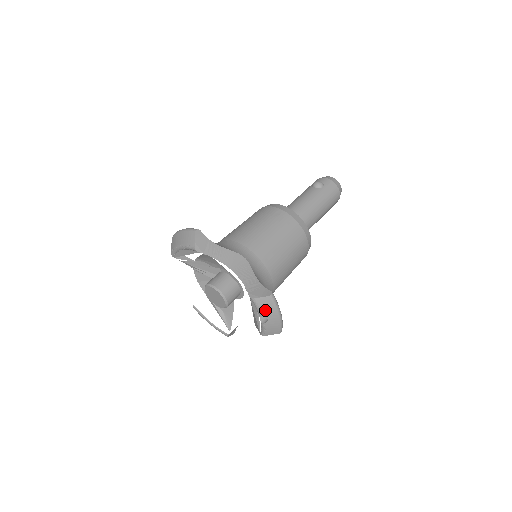
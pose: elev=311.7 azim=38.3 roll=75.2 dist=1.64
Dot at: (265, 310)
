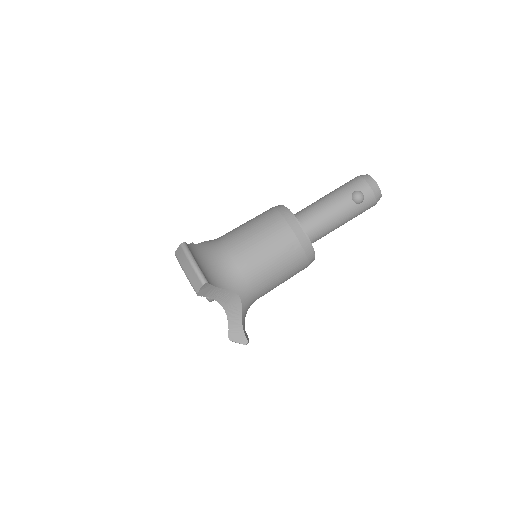
Dot at: occluded
